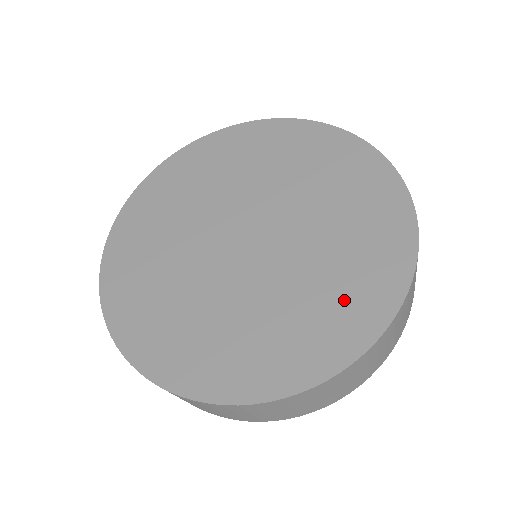
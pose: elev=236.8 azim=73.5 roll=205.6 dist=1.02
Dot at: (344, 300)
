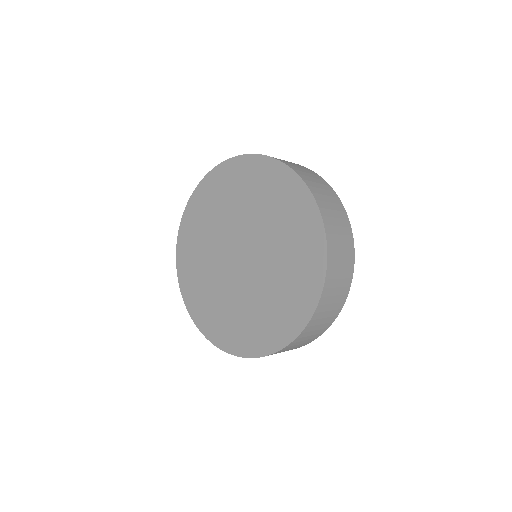
Dot at: (298, 278)
